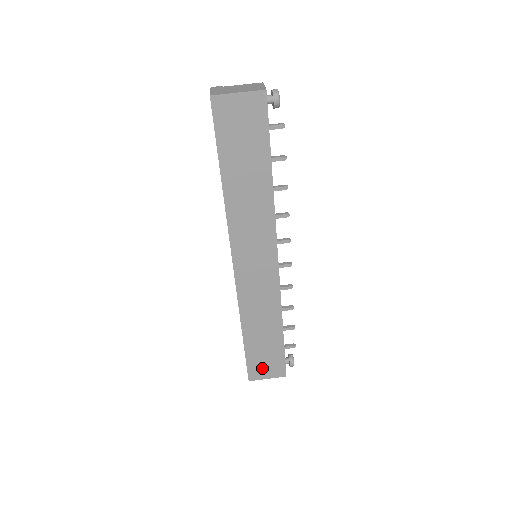
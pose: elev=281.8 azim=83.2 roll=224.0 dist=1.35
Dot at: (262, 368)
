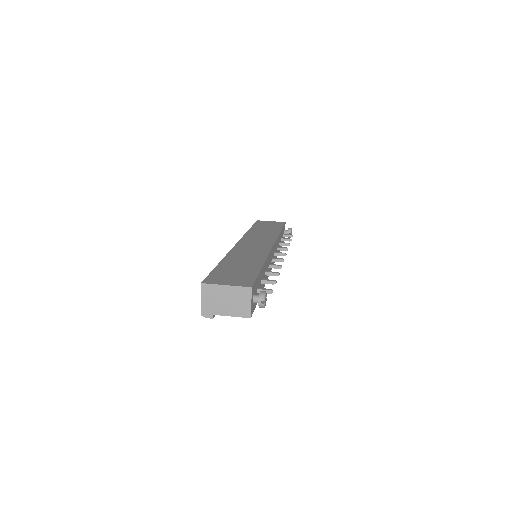
Dot at: (225, 279)
